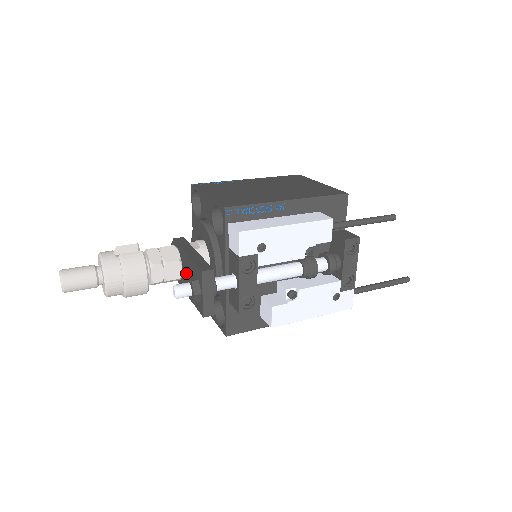
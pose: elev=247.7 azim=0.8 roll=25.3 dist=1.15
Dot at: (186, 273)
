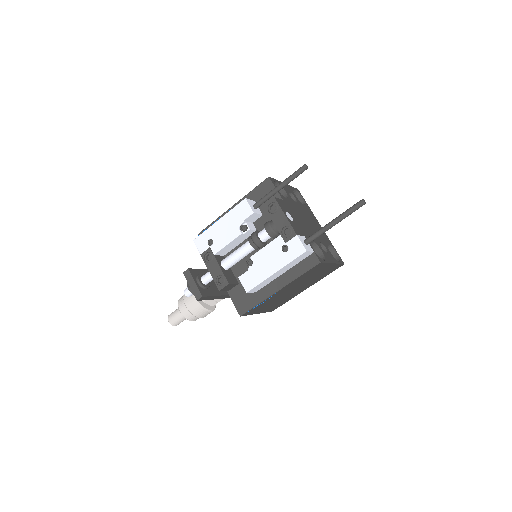
Dot at: occluded
